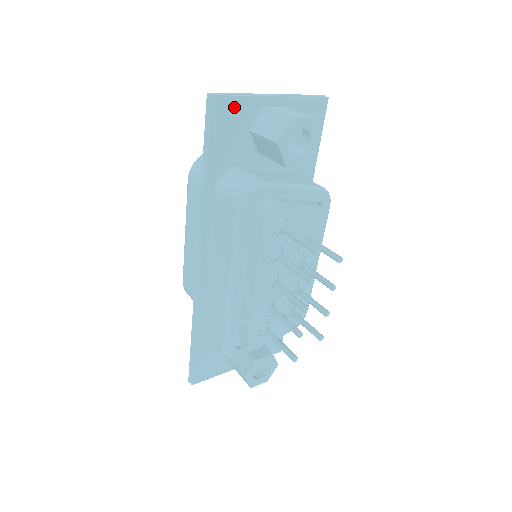
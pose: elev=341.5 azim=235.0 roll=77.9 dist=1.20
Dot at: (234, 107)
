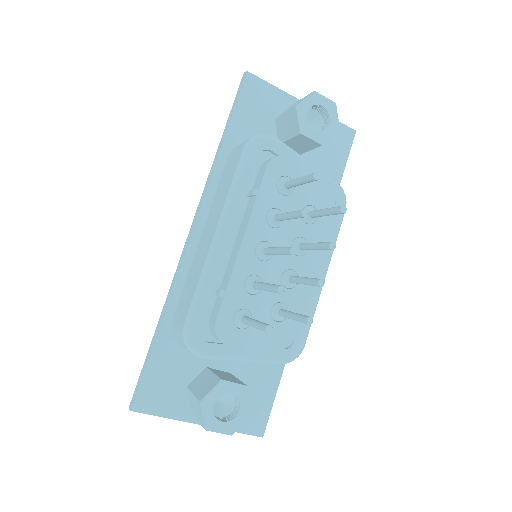
Dot at: (264, 91)
